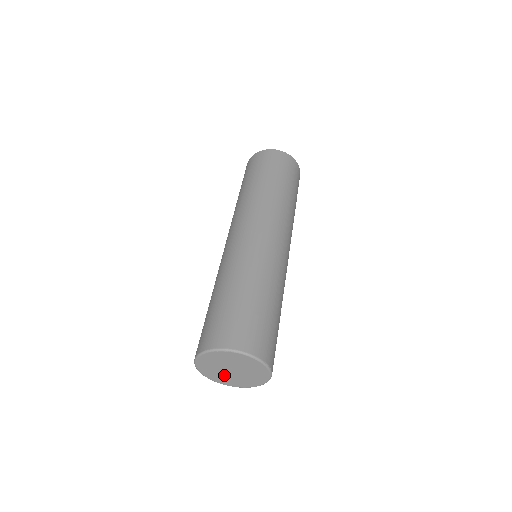
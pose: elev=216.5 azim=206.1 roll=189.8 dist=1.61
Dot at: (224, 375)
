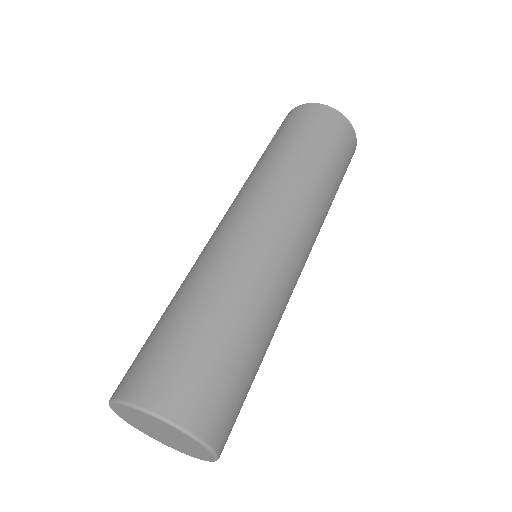
Dot at: (144, 426)
